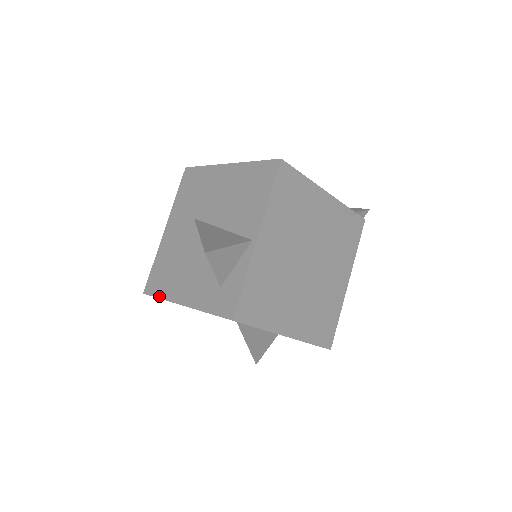
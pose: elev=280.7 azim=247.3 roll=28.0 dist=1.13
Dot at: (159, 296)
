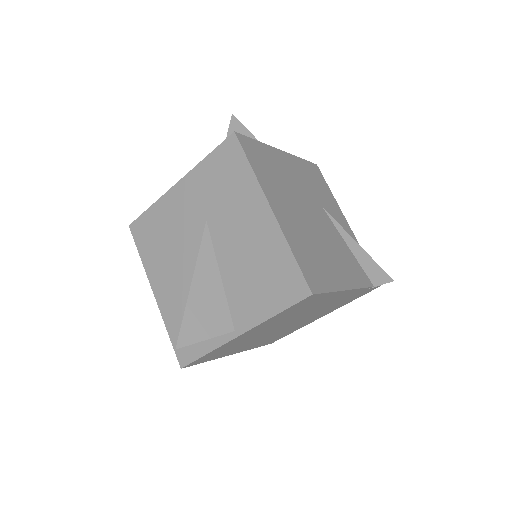
Dot at: (140, 253)
